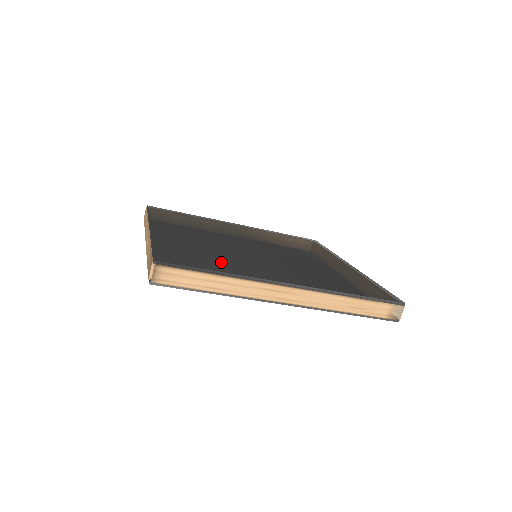
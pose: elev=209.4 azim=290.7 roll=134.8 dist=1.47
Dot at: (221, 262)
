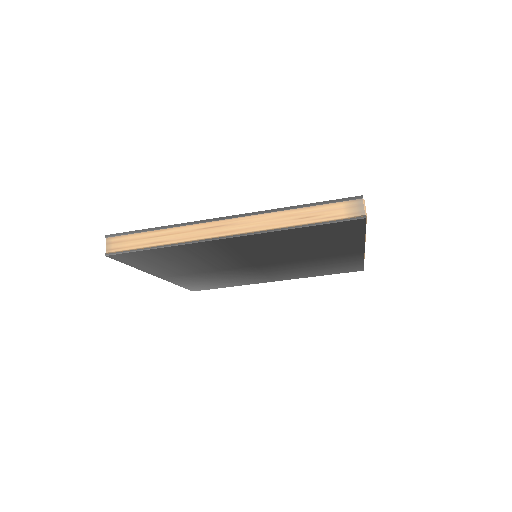
Dot at: occluded
